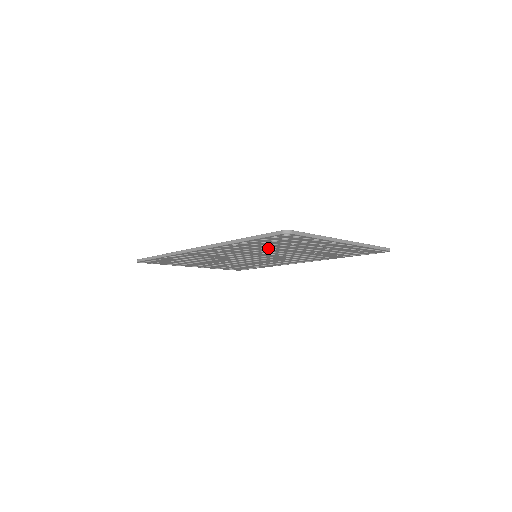
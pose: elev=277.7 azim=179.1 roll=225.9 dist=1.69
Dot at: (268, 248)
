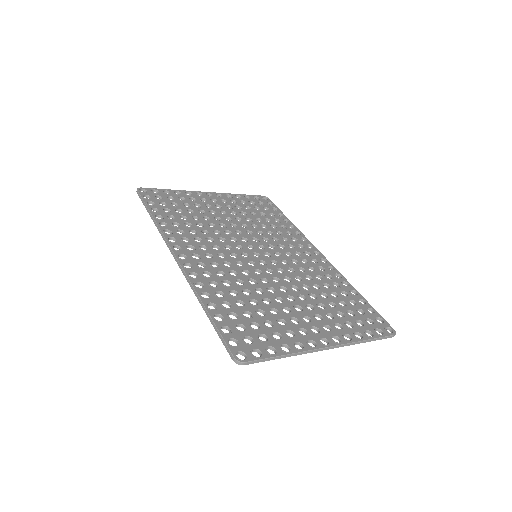
Dot at: (249, 297)
